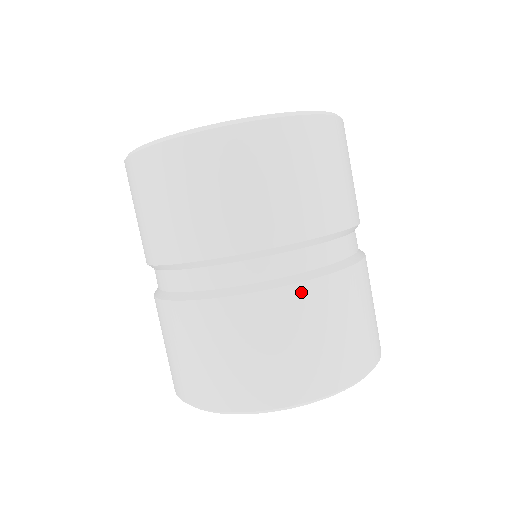
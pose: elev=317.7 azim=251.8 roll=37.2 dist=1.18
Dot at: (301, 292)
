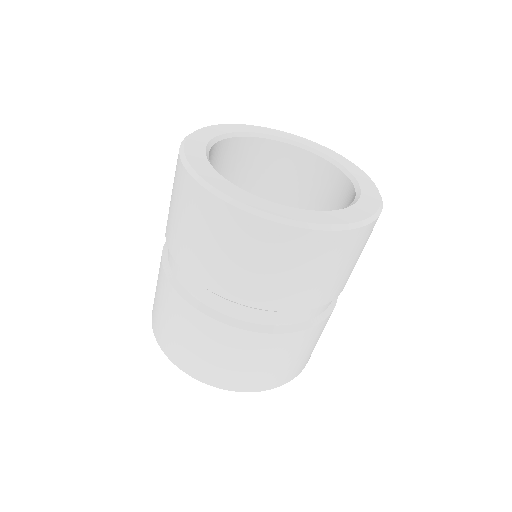
Dot at: occluded
